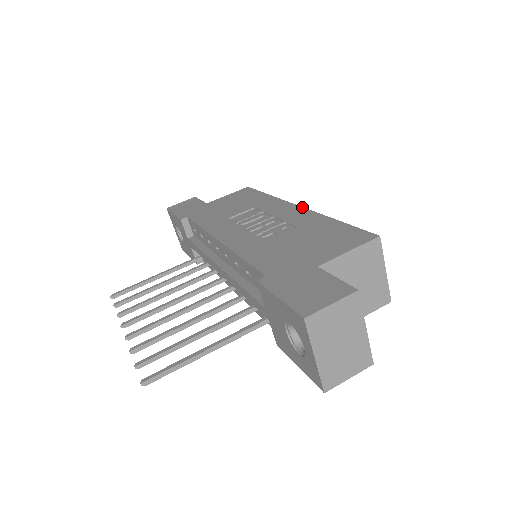
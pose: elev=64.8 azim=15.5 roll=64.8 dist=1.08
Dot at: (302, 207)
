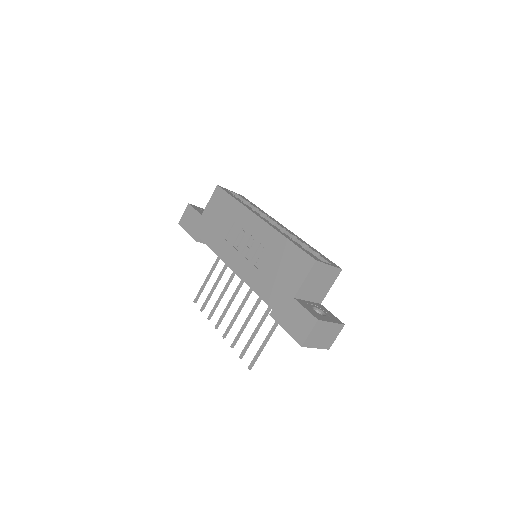
Dot at: (264, 221)
